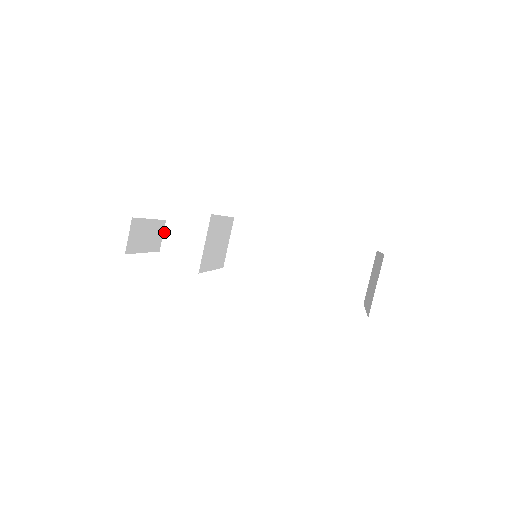
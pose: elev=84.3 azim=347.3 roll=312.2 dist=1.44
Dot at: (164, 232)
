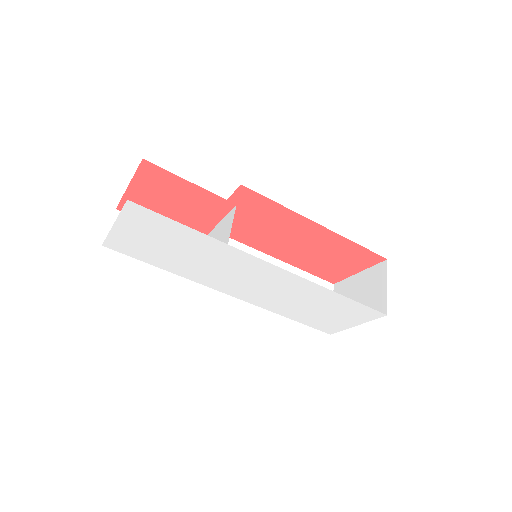
Dot at: (111, 222)
